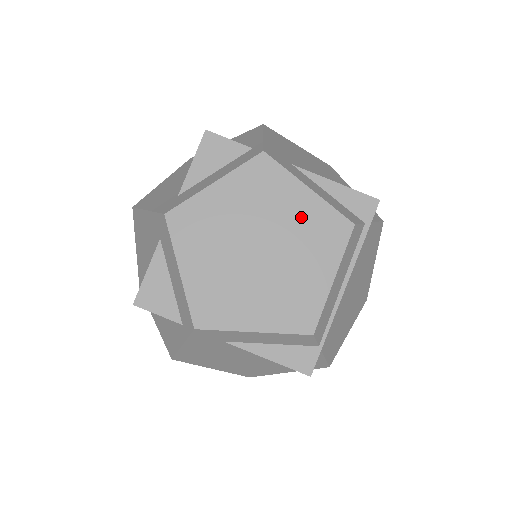
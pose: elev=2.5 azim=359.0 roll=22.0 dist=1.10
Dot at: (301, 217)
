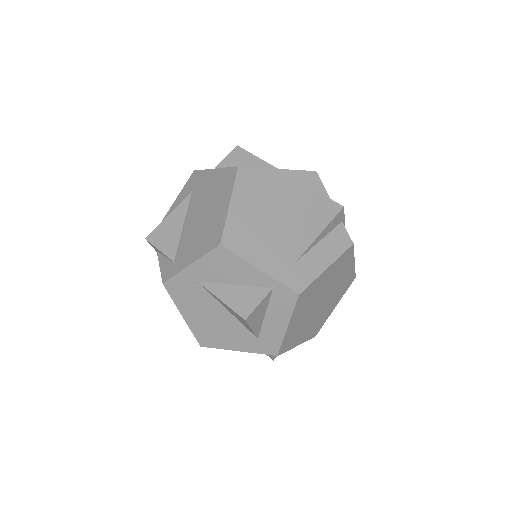
Dot at: (331, 276)
